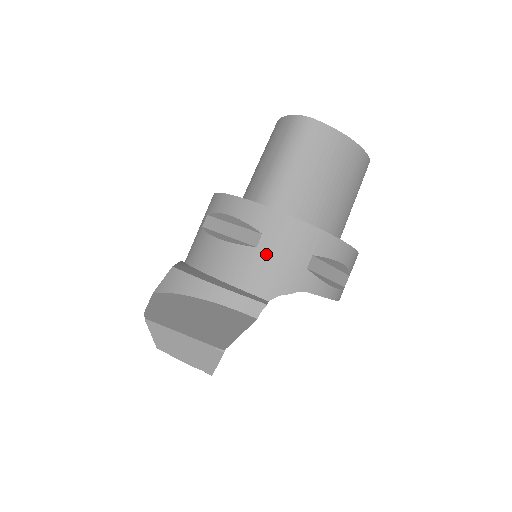
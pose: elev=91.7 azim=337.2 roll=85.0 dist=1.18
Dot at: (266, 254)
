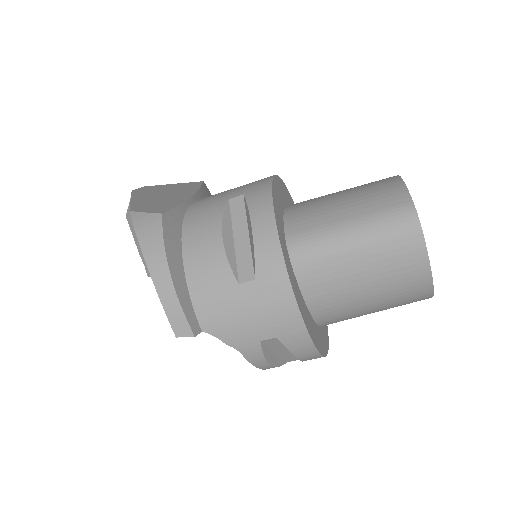
Dot at: (240, 298)
